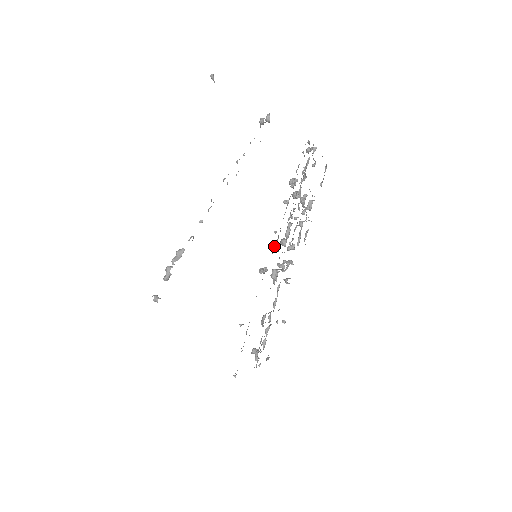
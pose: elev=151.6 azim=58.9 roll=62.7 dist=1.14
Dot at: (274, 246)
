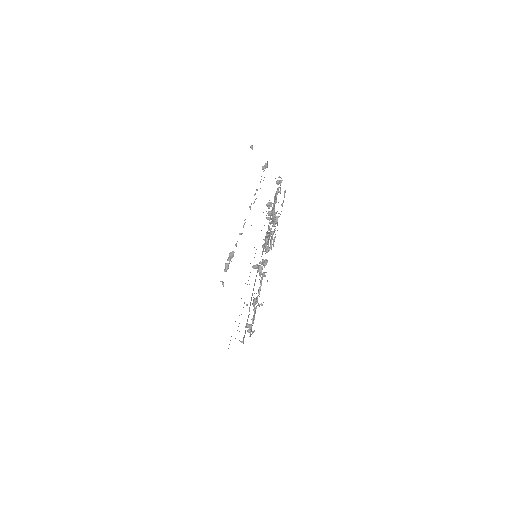
Dot at: (263, 249)
